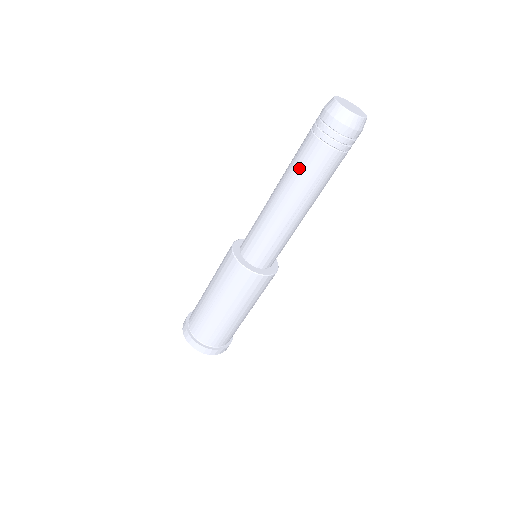
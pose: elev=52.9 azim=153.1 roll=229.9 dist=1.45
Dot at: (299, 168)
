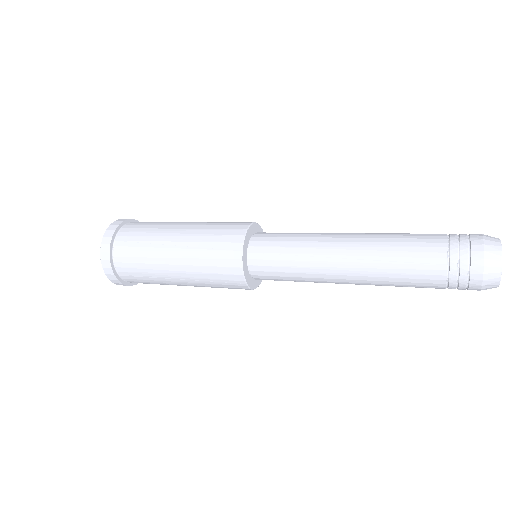
Dot at: (398, 279)
